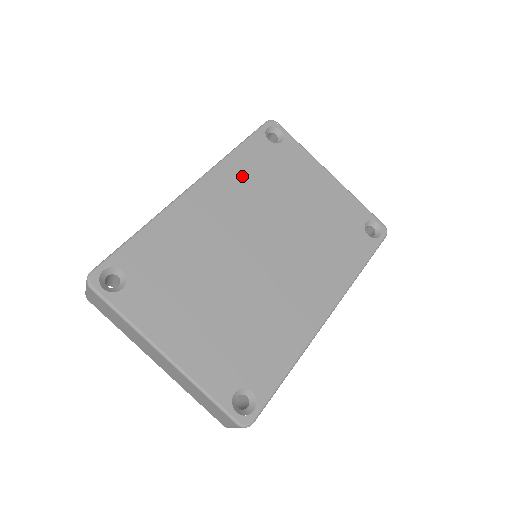
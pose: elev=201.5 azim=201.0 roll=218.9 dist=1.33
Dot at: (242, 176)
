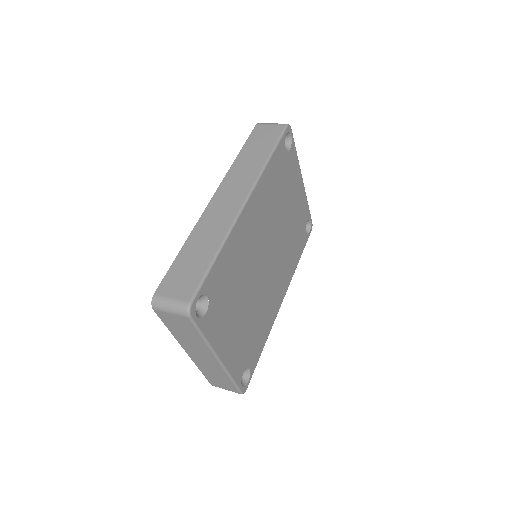
Dot at: (269, 188)
